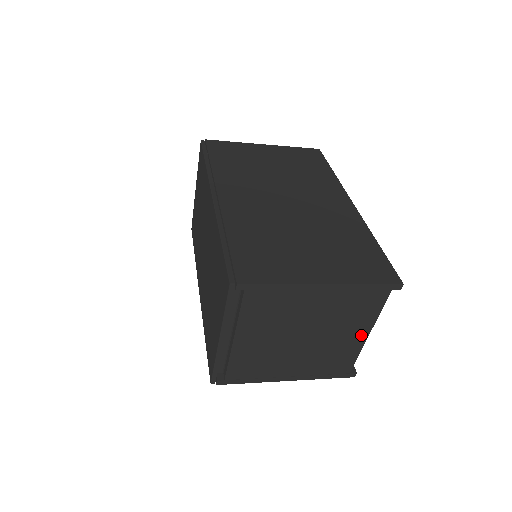
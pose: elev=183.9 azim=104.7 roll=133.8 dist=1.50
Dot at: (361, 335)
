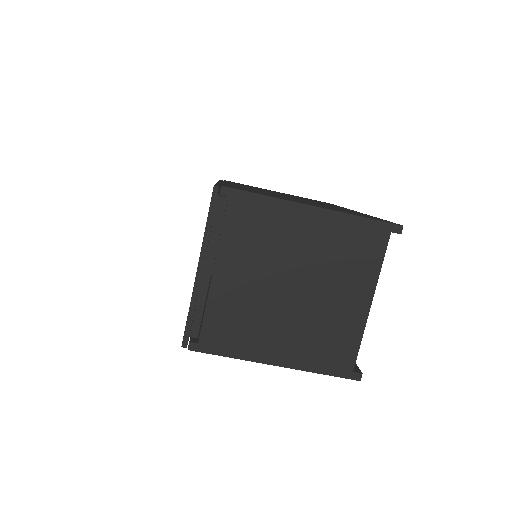
Dot at: (362, 301)
